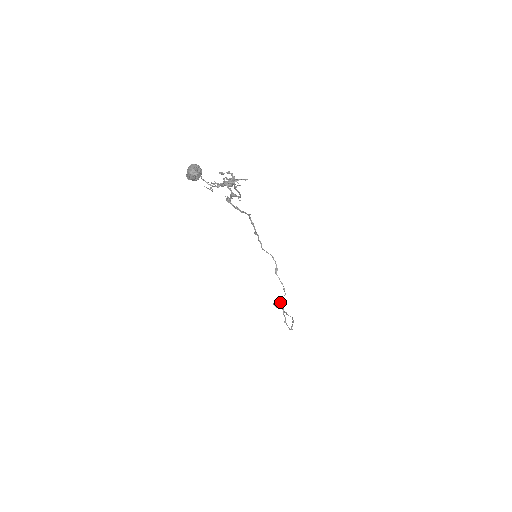
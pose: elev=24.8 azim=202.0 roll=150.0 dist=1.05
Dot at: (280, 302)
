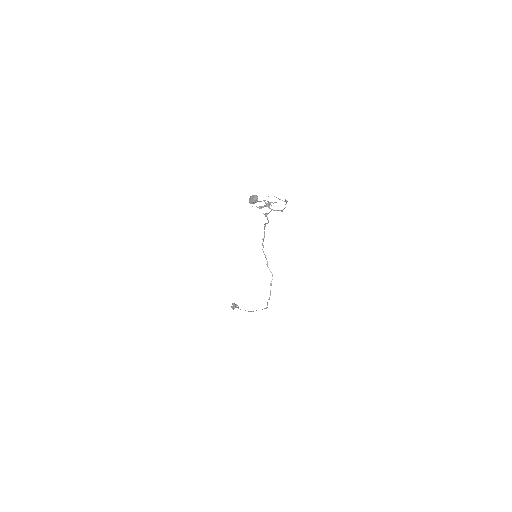
Dot at: (236, 305)
